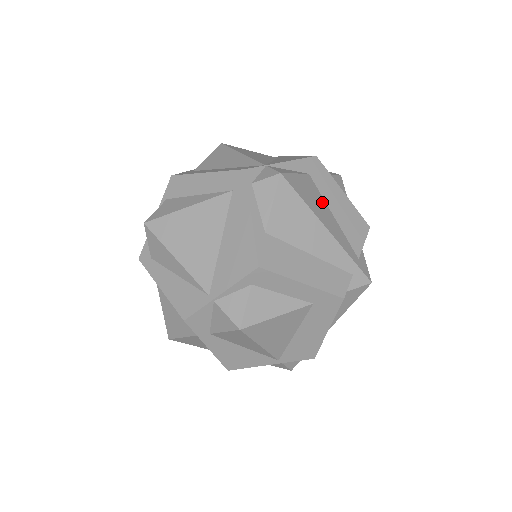
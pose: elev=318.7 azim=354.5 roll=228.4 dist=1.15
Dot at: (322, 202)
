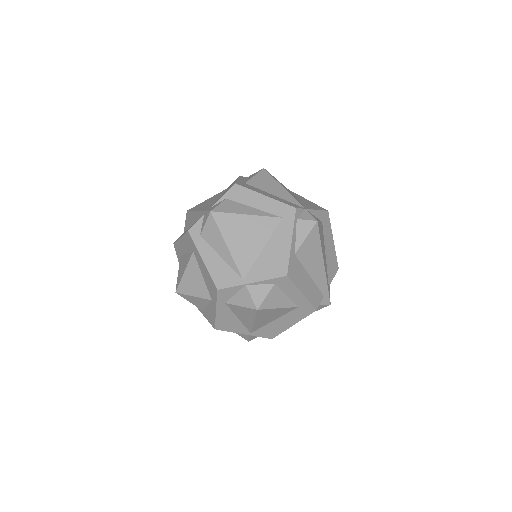
Dot at: (324, 244)
